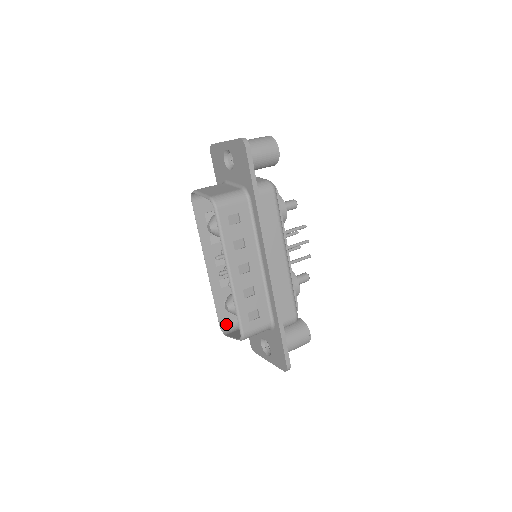
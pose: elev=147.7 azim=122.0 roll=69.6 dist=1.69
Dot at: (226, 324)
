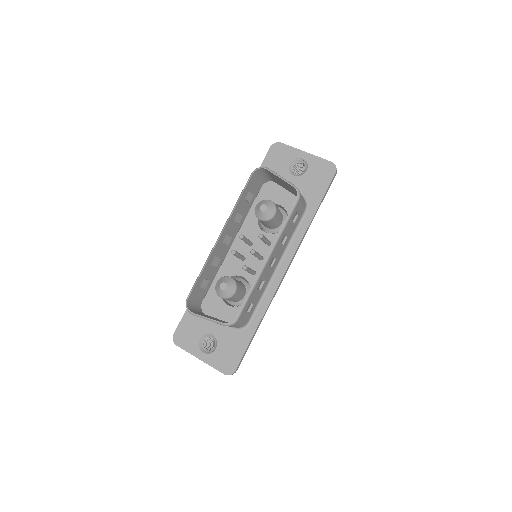
Dot at: (190, 302)
